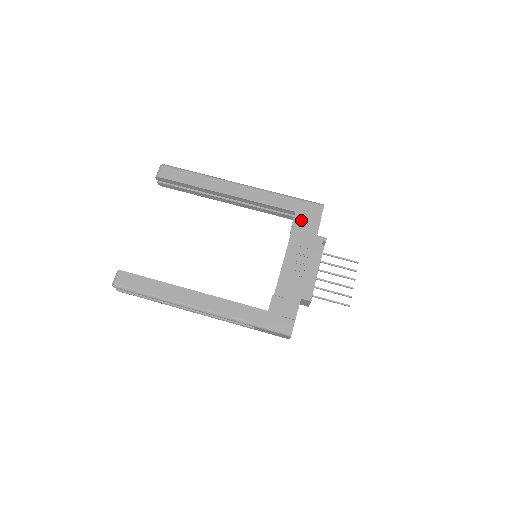
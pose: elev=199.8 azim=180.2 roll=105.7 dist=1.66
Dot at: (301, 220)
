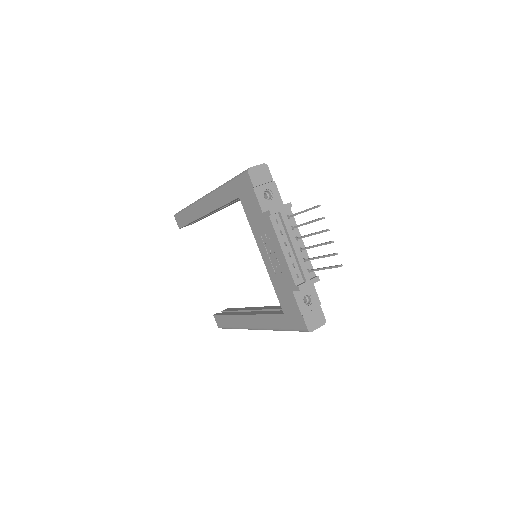
Dot at: (246, 204)
